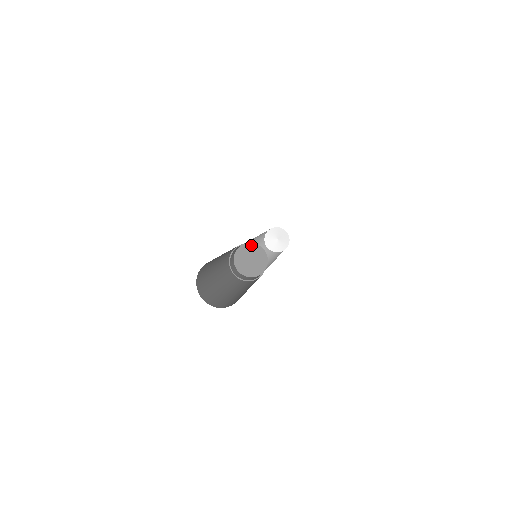
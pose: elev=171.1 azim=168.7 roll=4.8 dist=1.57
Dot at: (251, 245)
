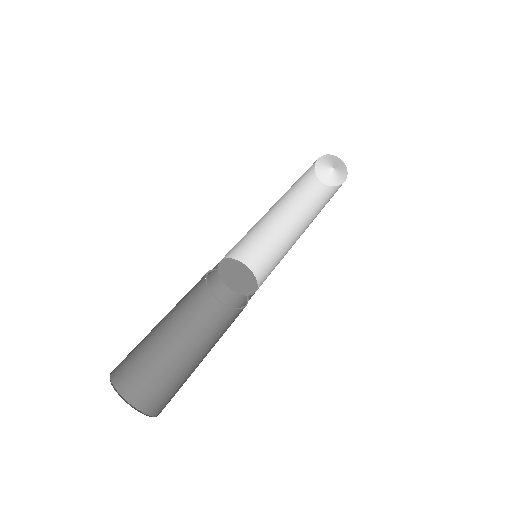
Dot at: (223, 262)
